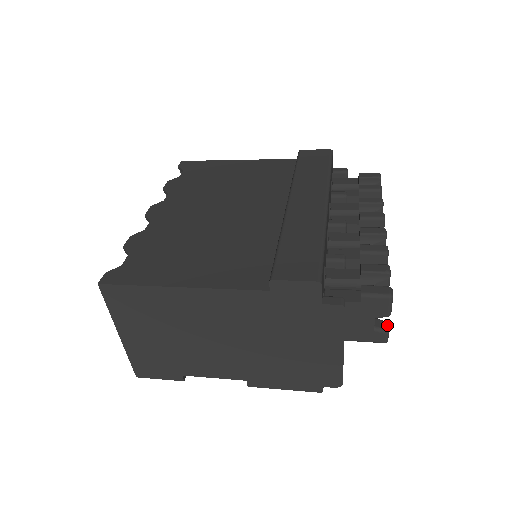
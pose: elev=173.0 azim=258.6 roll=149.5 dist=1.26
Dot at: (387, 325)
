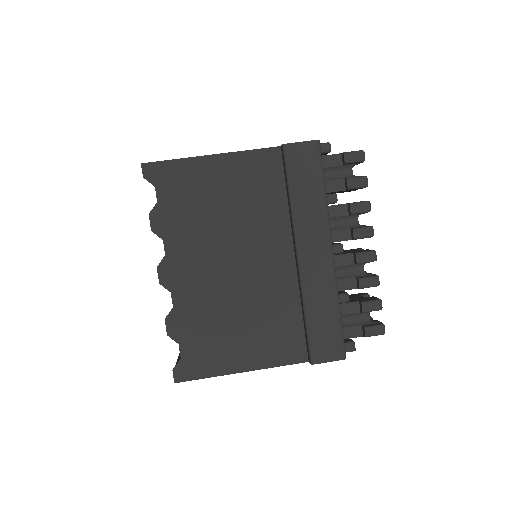
Dot at: occluded
